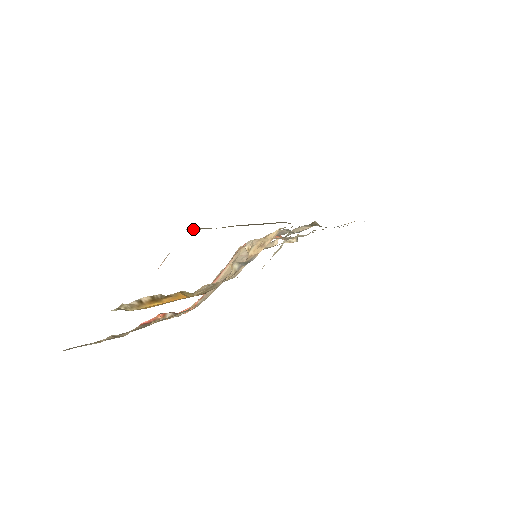
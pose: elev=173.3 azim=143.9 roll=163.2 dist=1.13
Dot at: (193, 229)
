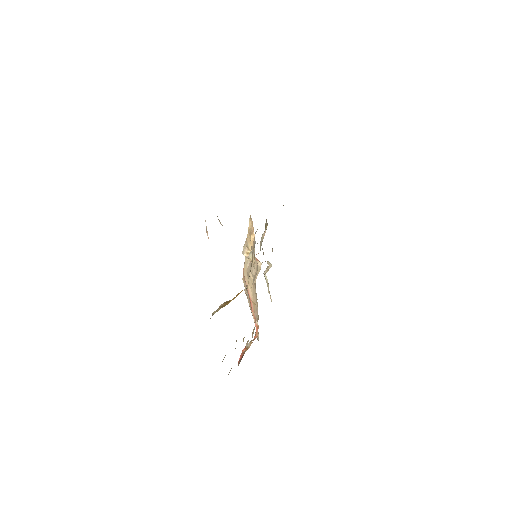
Dot at: occluded
